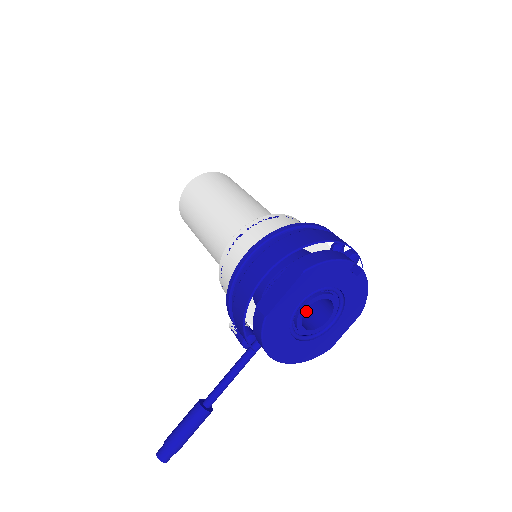
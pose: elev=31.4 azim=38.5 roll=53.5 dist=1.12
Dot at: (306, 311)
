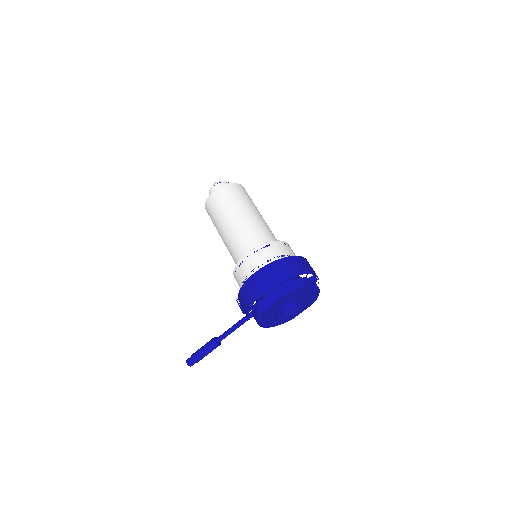
Dot at: occluded
